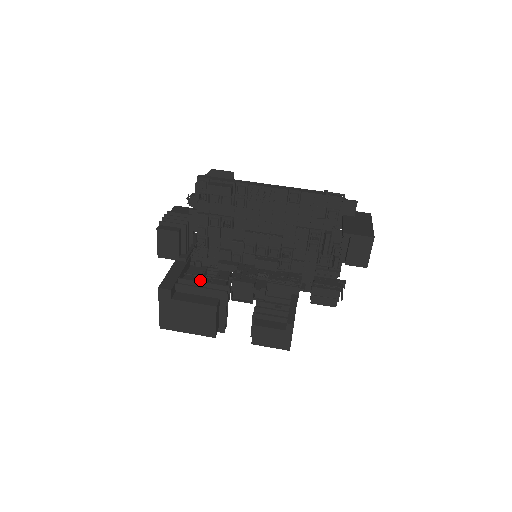
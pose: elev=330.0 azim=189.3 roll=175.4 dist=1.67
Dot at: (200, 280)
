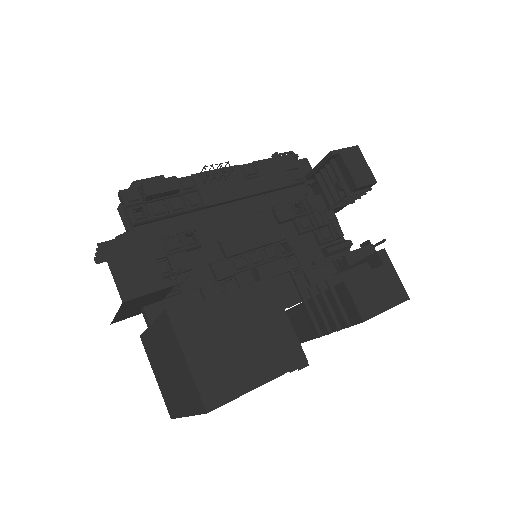
Dot at: occluded
